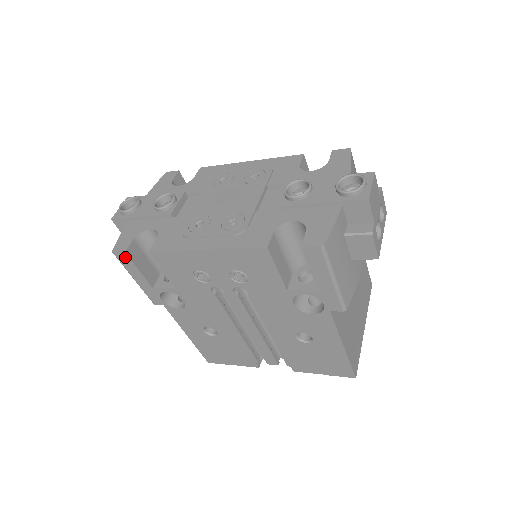
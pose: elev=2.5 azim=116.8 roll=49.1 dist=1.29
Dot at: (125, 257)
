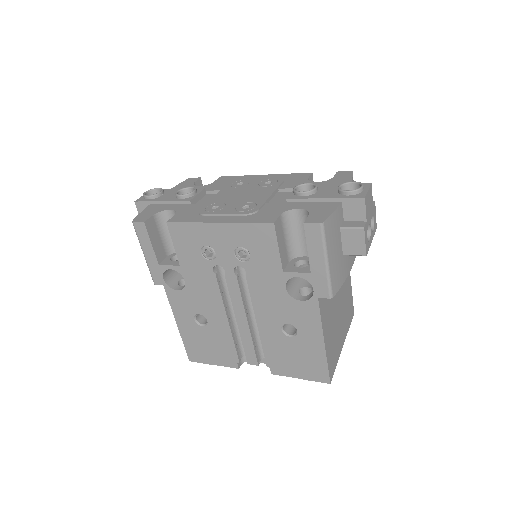
Dot at: (143, 228)
